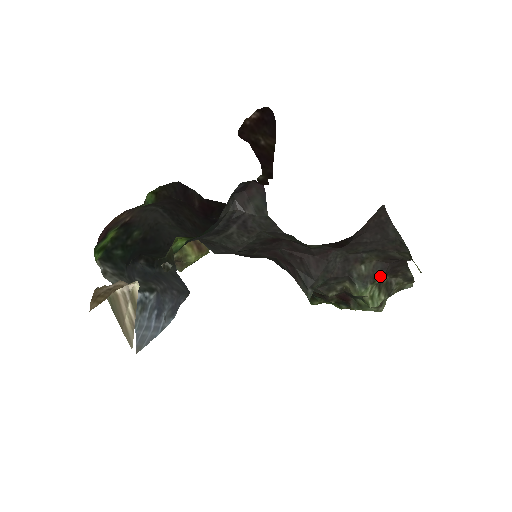
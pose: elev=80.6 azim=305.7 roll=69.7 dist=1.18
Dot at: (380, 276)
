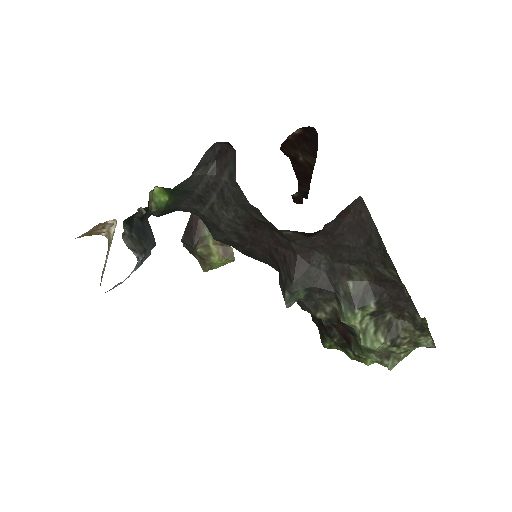
Dot at: (371, 302)
